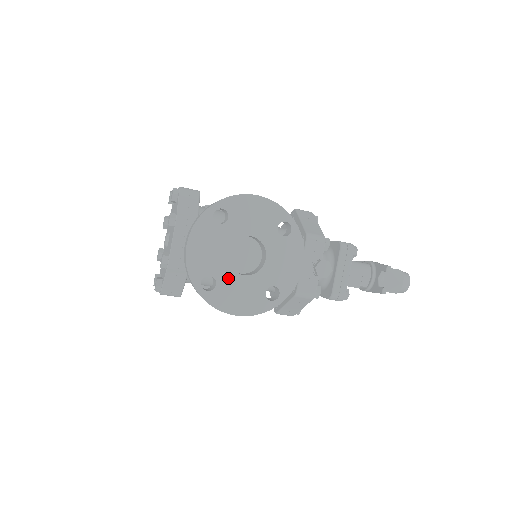
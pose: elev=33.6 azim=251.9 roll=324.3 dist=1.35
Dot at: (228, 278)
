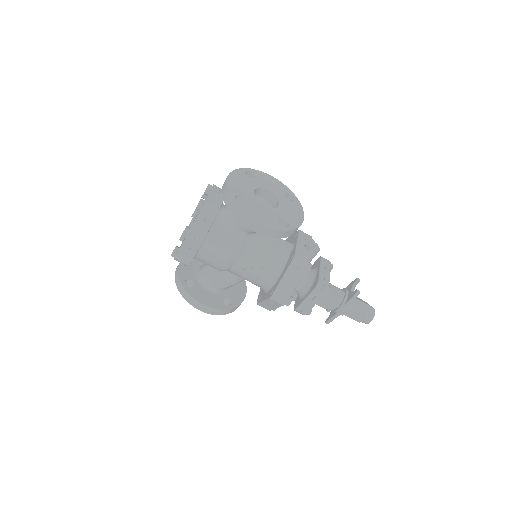
Dot at: (254, 202)
